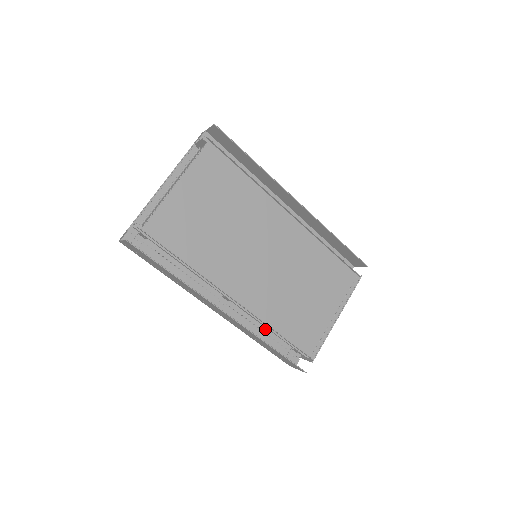
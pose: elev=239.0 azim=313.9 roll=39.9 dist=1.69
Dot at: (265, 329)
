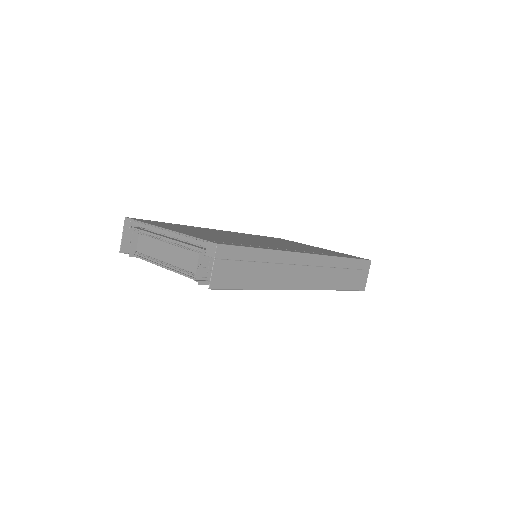
Dot at: occluded
